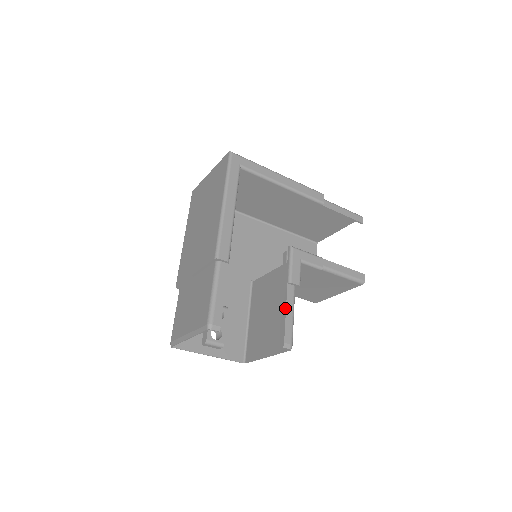
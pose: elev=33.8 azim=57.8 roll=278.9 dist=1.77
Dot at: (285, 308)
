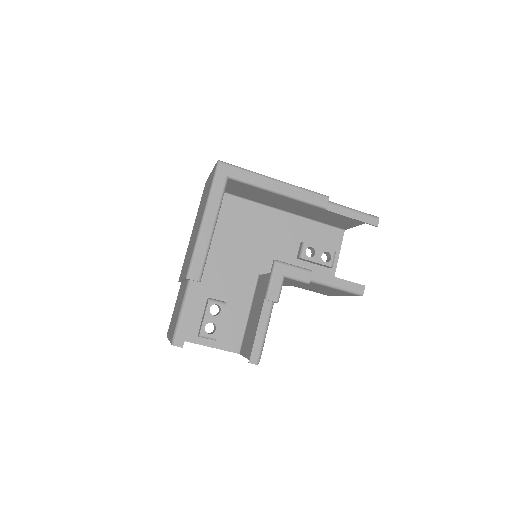
Dot at: occluded
